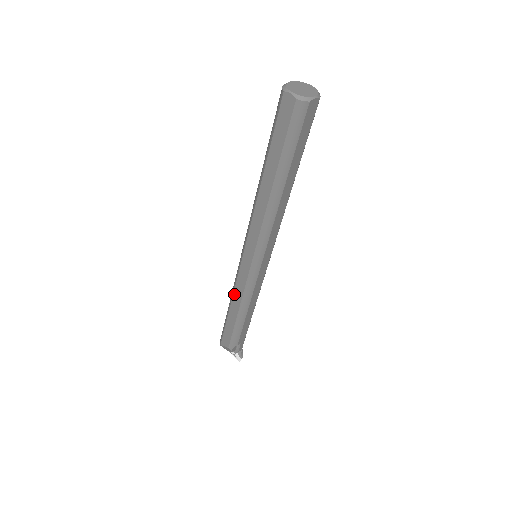
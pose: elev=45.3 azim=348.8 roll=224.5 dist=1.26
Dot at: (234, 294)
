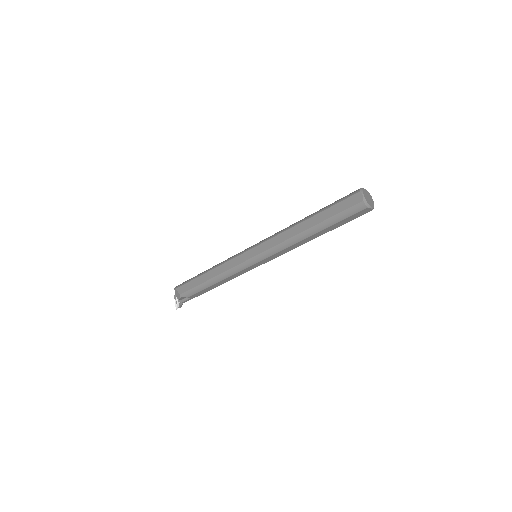
Dot at: (220, 266)
